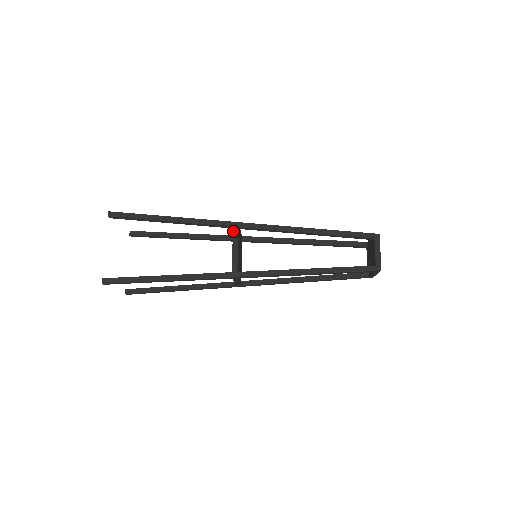
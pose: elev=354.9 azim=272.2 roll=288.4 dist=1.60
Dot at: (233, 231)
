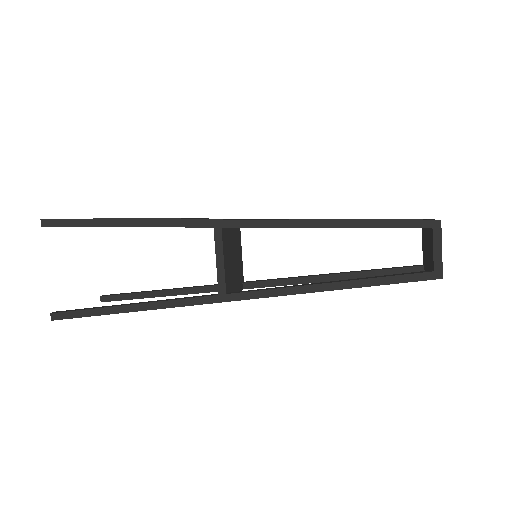
Dot at: occluded
